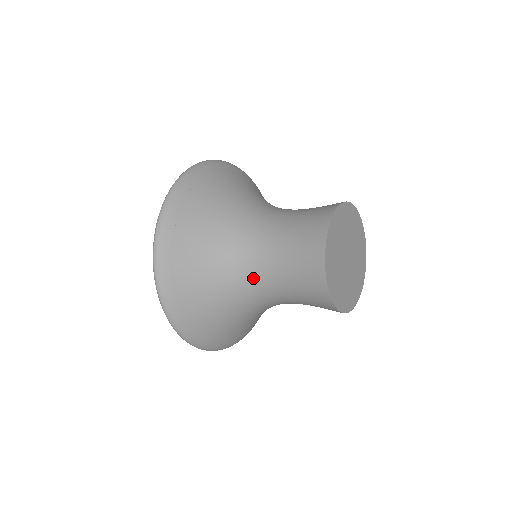
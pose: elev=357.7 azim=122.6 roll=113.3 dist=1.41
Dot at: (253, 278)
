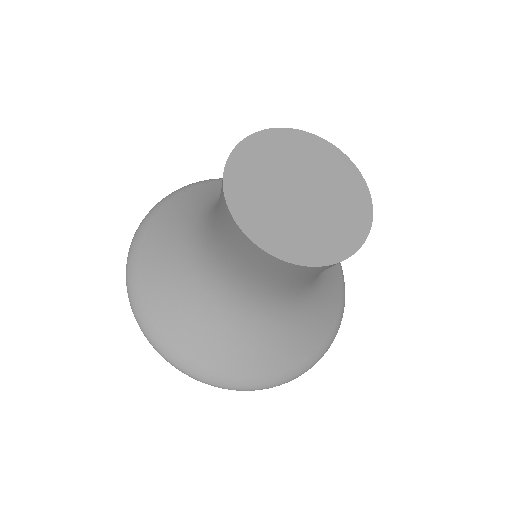
Dot at: (203, 236)
